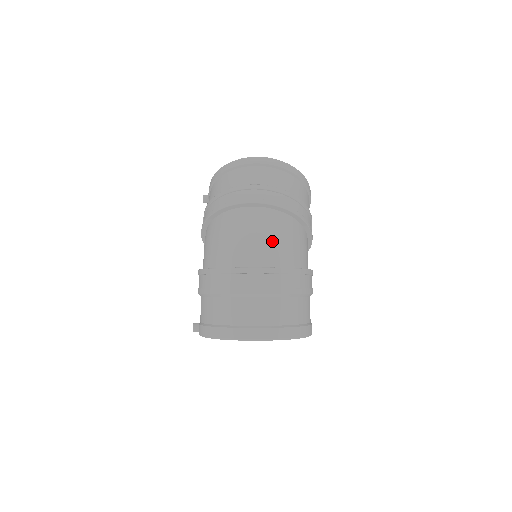
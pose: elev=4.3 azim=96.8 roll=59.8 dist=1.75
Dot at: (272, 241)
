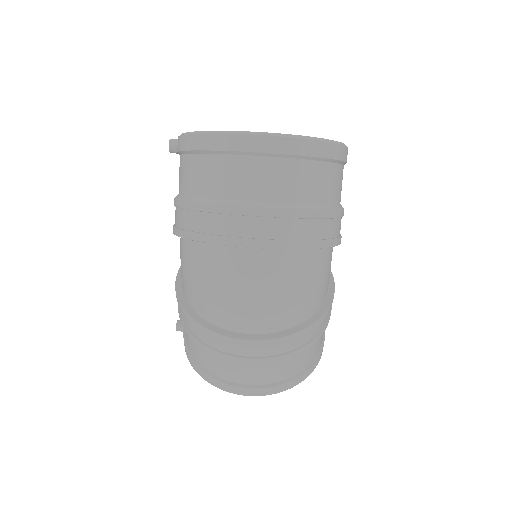
Dot at: (282, 301)
